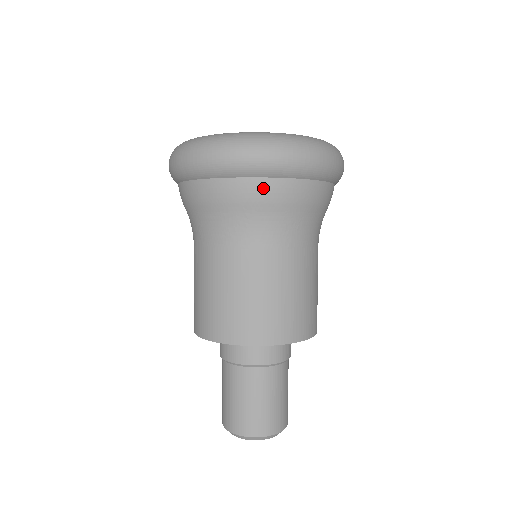
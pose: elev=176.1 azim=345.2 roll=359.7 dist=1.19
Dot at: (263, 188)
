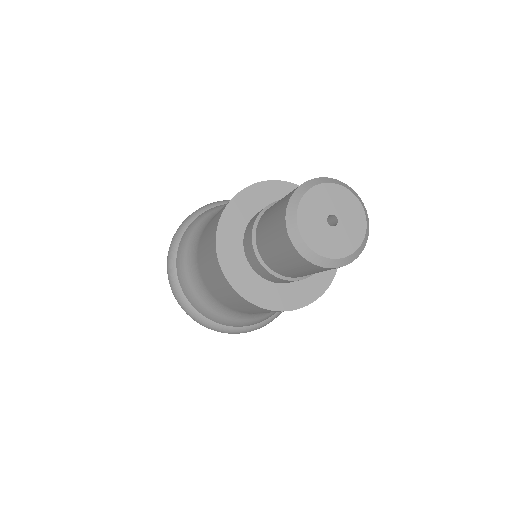
Dot at: (190, 226)
